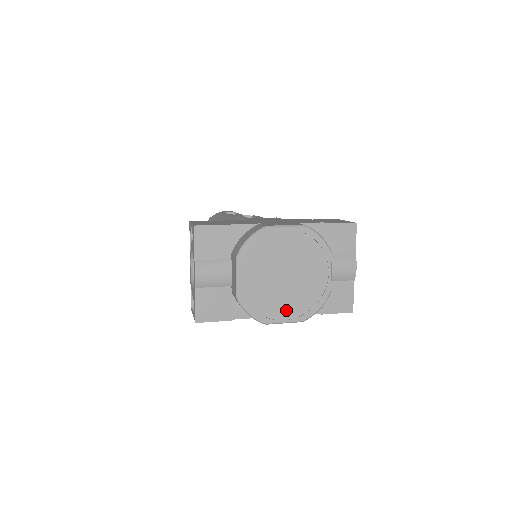
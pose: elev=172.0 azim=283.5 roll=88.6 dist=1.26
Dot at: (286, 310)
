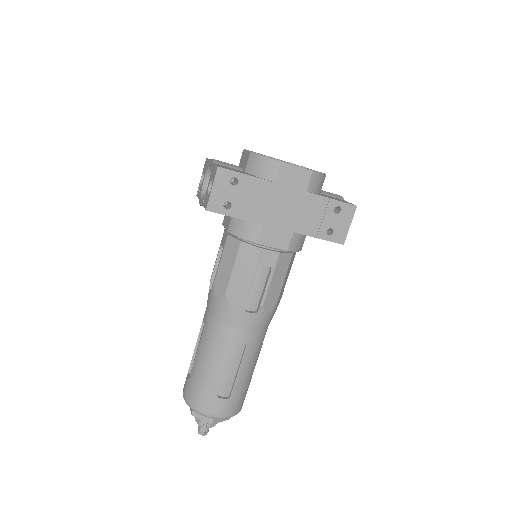
Dot at: occluded
